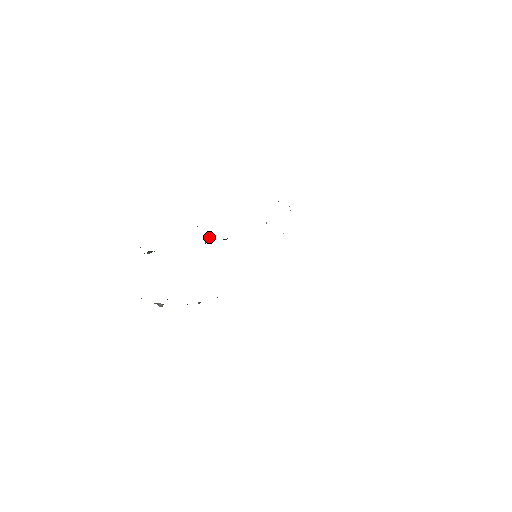
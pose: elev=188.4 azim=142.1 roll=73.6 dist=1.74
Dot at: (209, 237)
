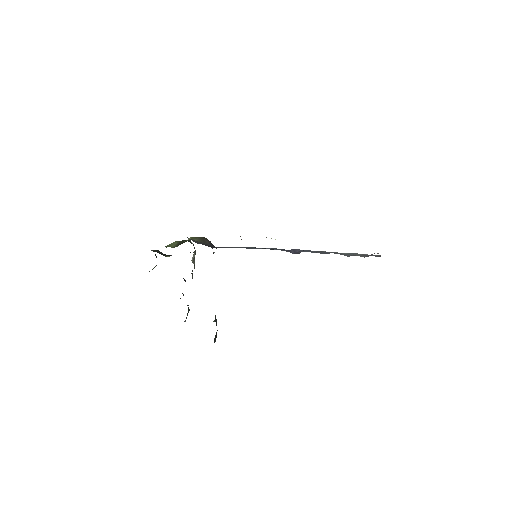
Dot at: (193, 257)
